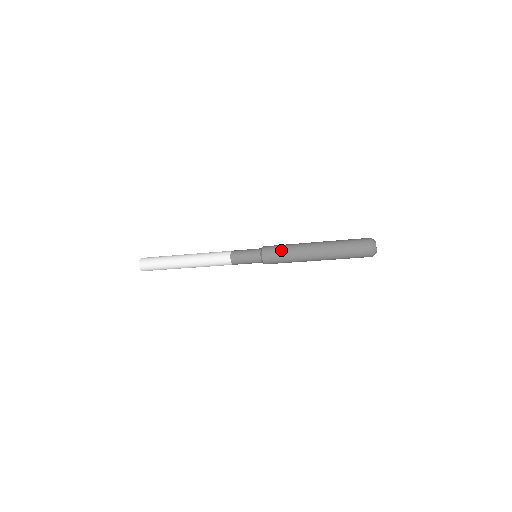
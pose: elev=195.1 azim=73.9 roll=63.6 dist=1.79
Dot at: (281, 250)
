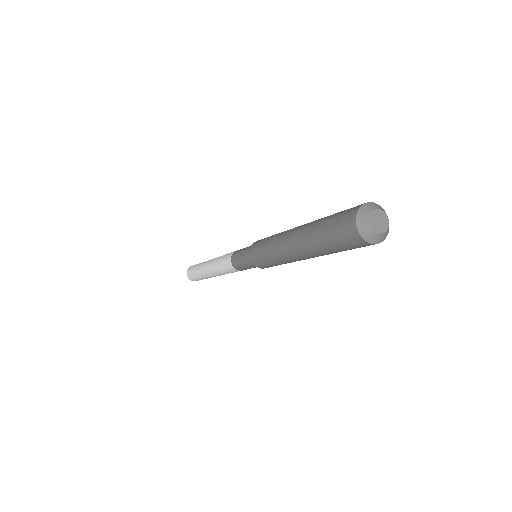
Dot at: (265, 258)
